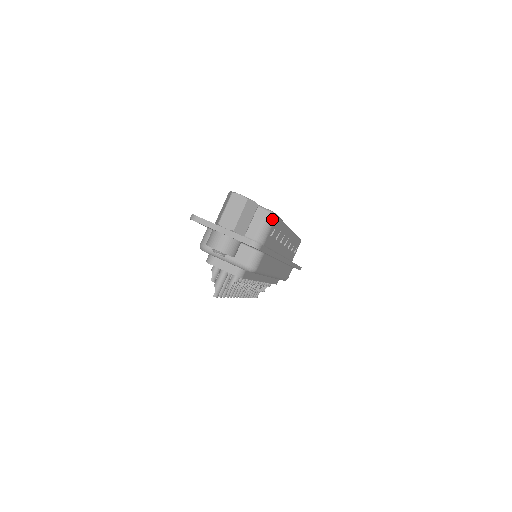
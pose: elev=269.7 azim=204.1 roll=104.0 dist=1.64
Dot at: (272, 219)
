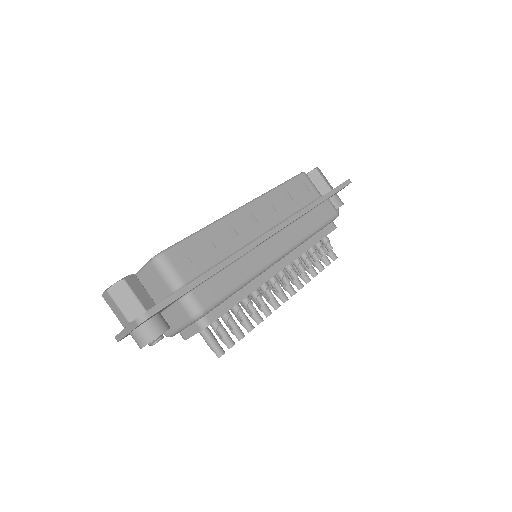
Dot at: (162, 261)
